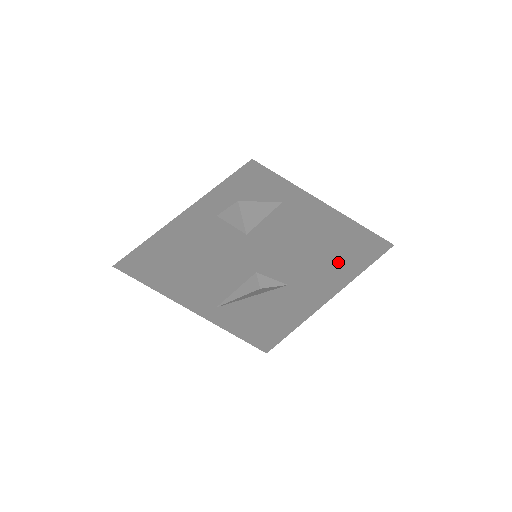
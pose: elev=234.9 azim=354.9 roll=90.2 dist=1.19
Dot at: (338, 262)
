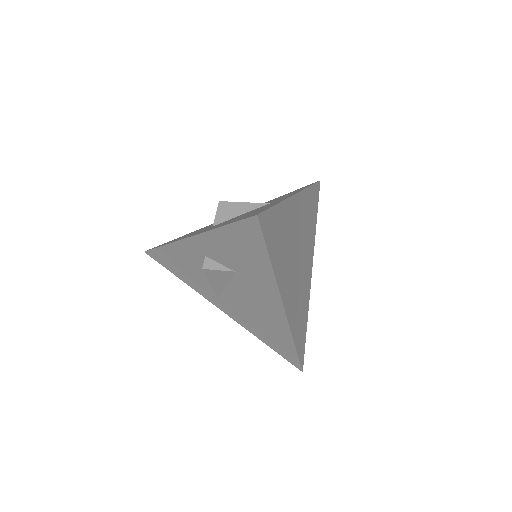
Dot at: (241, 241)
